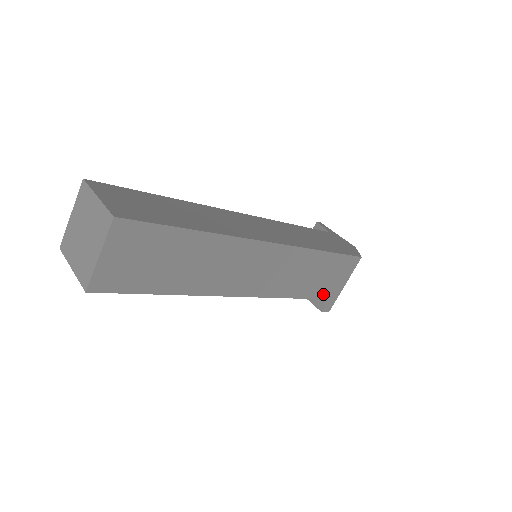
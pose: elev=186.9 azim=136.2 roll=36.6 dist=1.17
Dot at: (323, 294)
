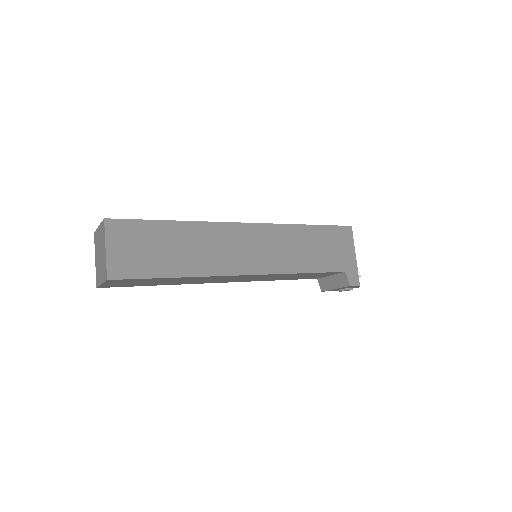
Dot at: (337, 267)
